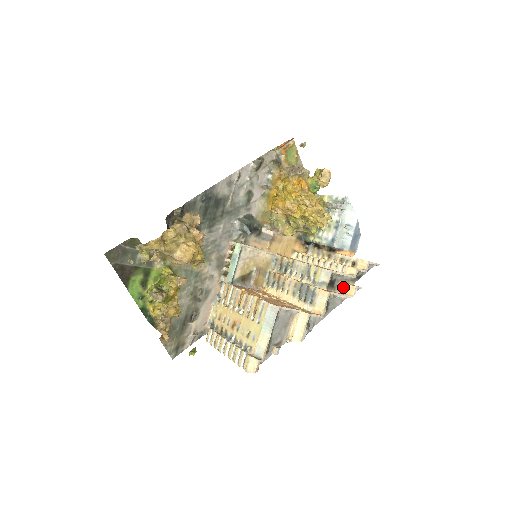
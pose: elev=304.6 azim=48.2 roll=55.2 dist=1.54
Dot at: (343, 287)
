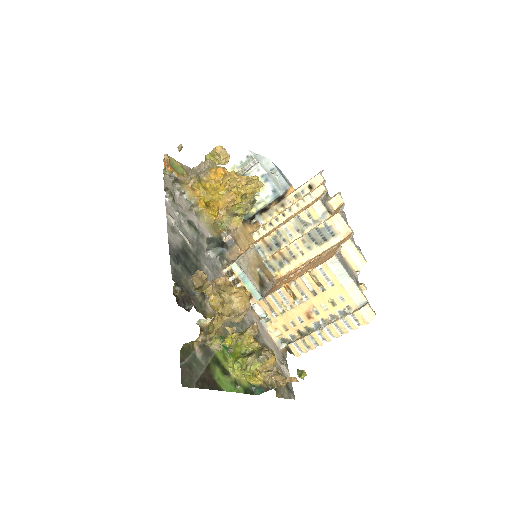
Dot at: (331, 205)
